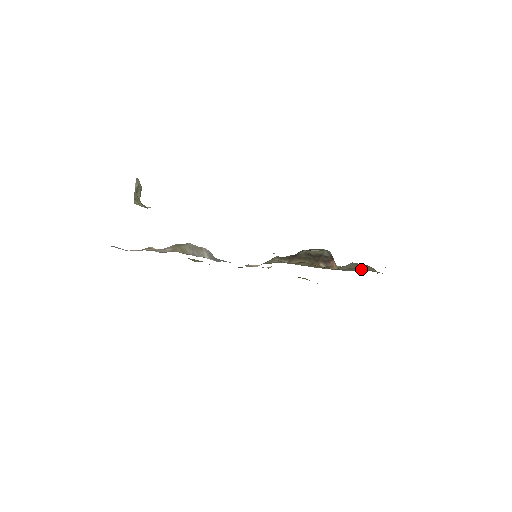
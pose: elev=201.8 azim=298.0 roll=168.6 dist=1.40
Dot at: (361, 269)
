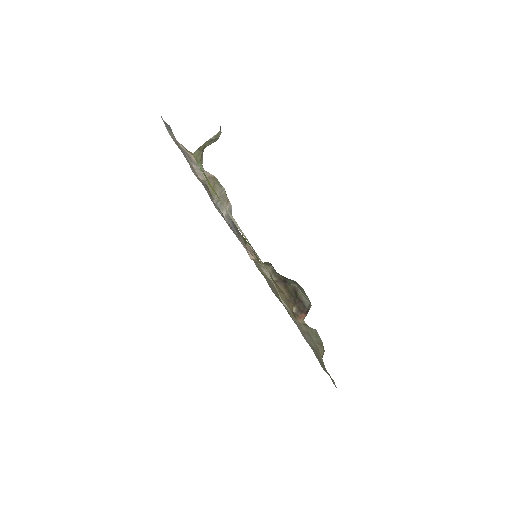
Dot at: (314, 345)
